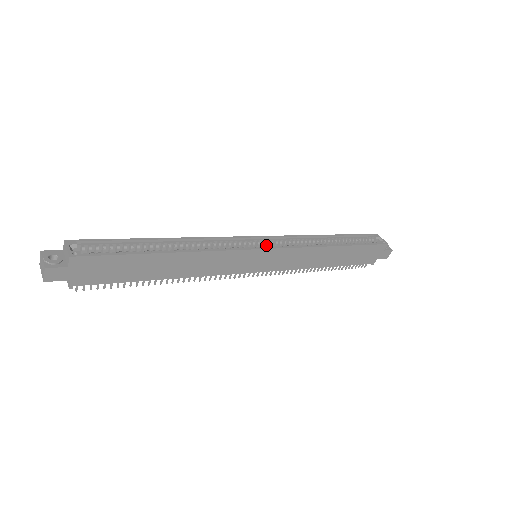
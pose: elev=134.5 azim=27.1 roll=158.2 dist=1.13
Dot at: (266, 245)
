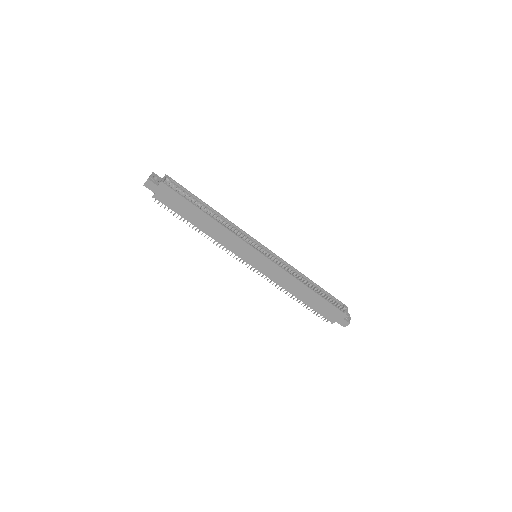
Dot at: (266, 254)
